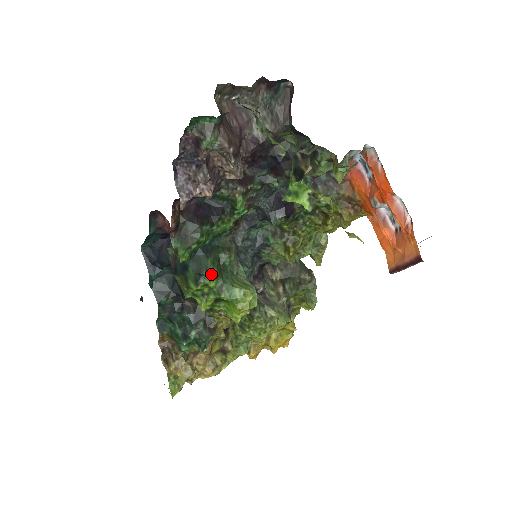
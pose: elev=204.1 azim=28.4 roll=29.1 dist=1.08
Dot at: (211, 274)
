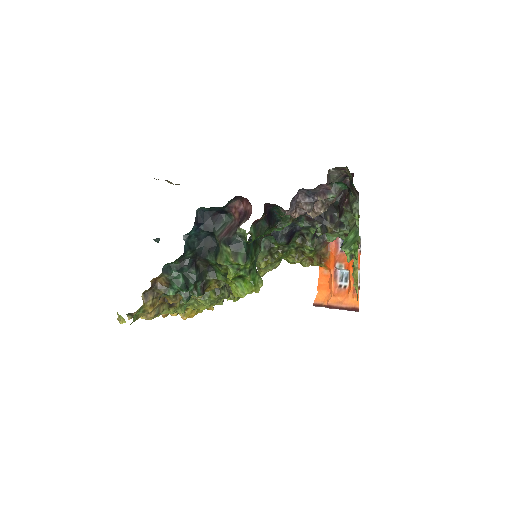
Dot at: (253, 259)
